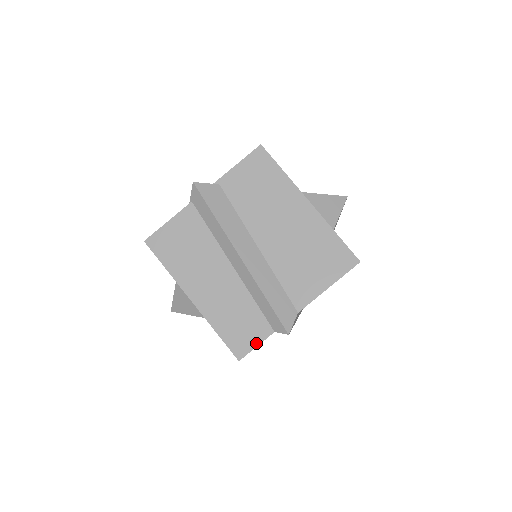
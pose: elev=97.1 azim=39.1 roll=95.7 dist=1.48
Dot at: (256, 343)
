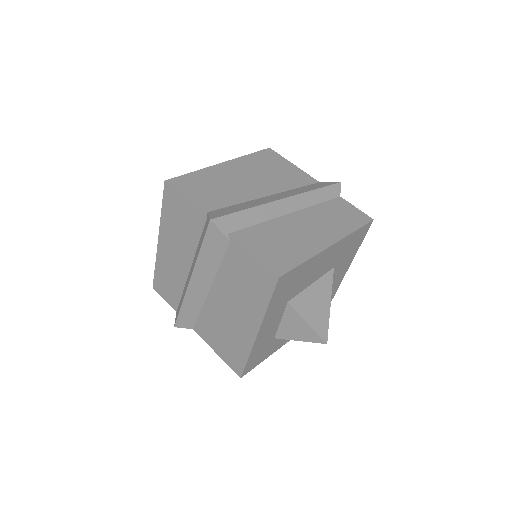
Dot at: (165, 299)
